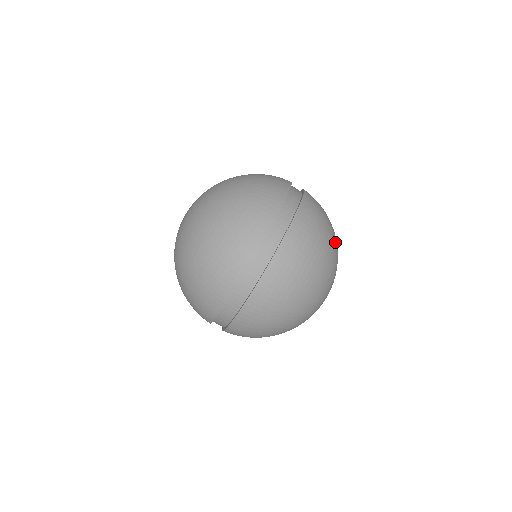
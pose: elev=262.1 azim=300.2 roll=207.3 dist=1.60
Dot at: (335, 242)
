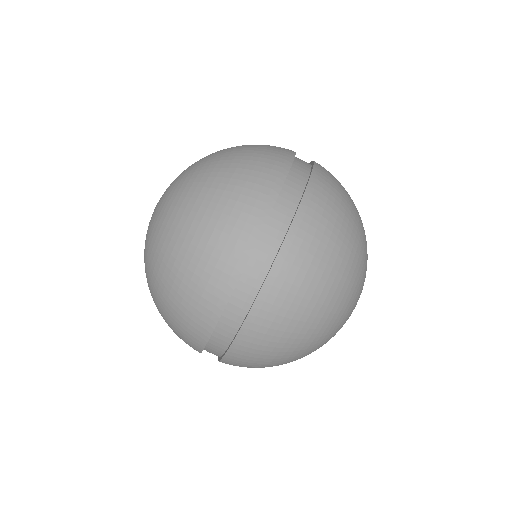
Dot at: (345, 287)
